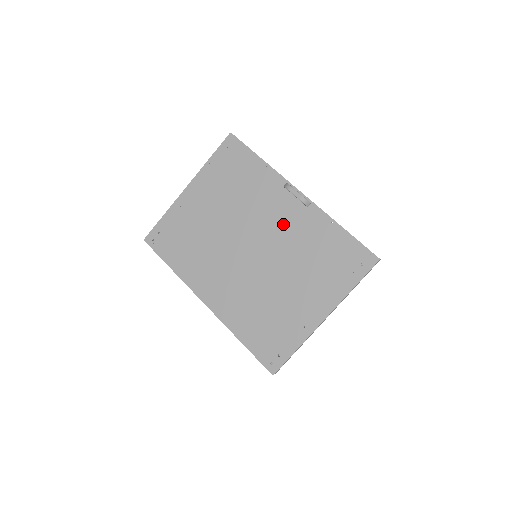
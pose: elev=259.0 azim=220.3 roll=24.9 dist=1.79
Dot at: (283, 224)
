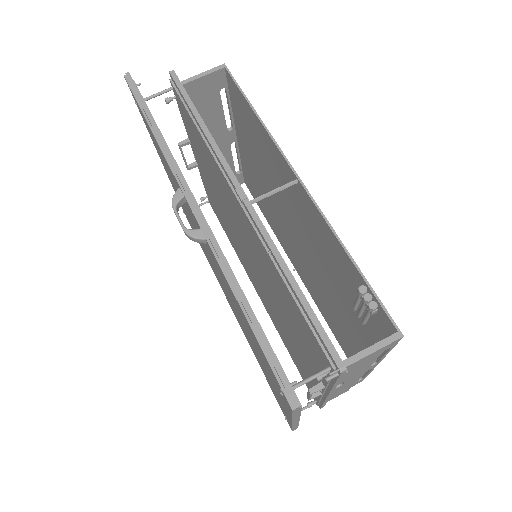
Dot at: (211, 255)
